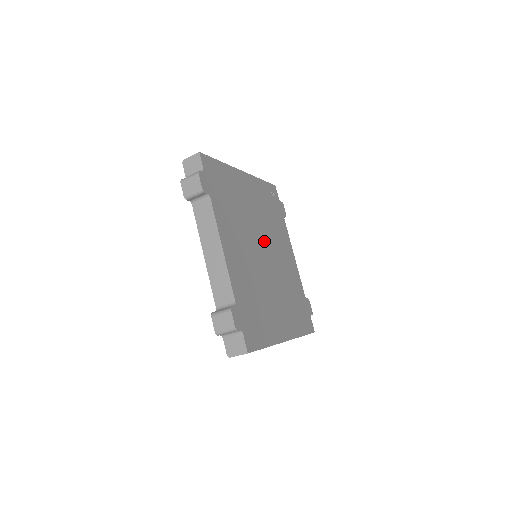
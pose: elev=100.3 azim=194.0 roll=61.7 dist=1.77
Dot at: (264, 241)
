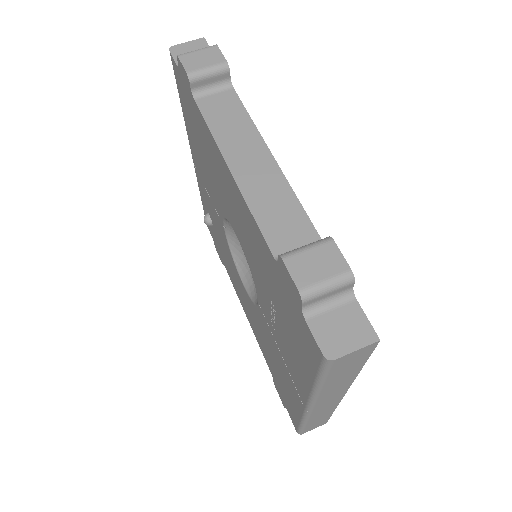
Dot at: occluded
